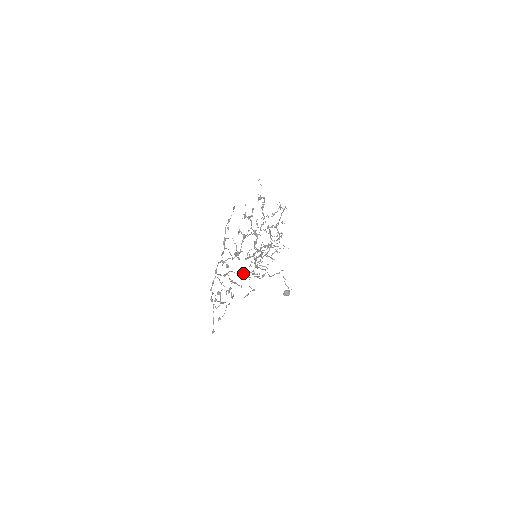
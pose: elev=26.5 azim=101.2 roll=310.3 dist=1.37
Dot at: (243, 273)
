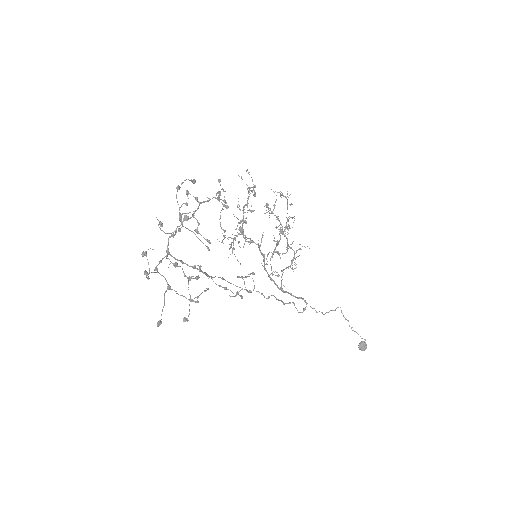
Dot at: (253, 290)
